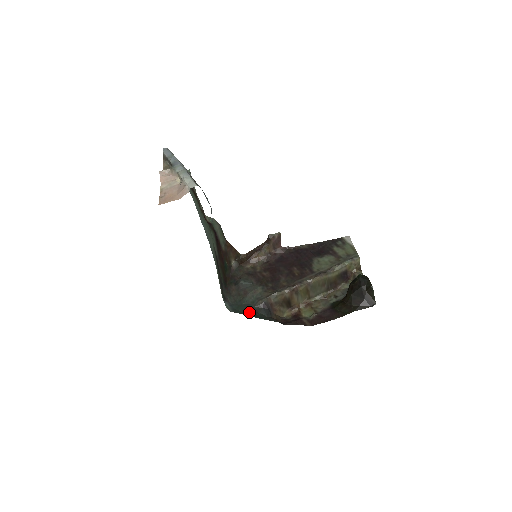
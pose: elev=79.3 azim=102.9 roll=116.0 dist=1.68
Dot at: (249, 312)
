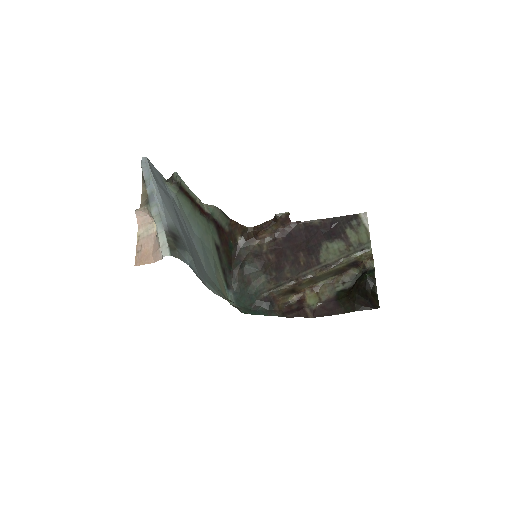
Dot at: (251, 306)
